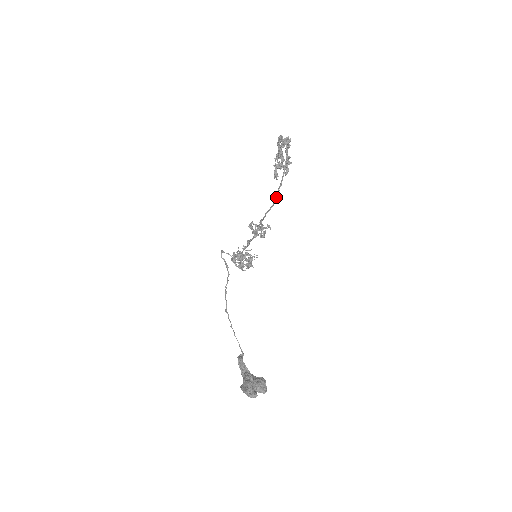
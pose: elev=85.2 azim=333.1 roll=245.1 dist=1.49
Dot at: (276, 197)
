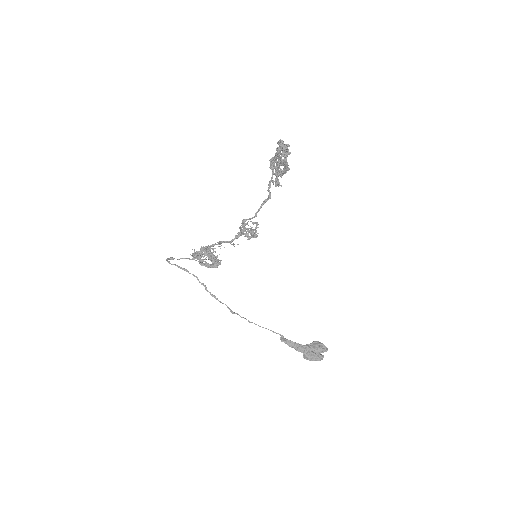
Dot at: occluded
